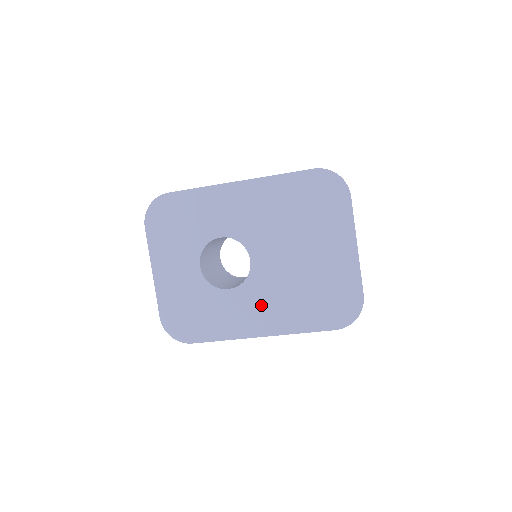
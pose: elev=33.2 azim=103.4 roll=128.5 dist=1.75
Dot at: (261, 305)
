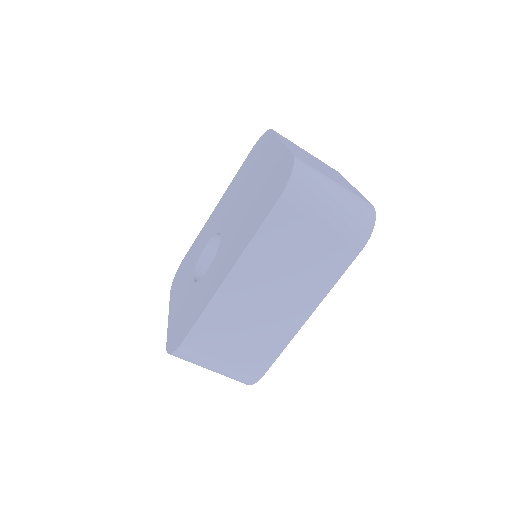
Dot at: (226, 254)
